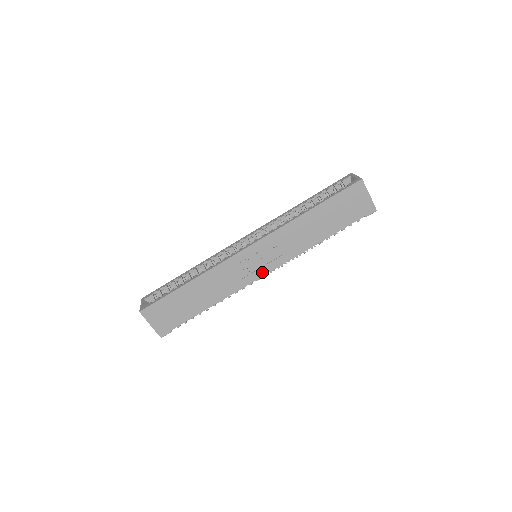
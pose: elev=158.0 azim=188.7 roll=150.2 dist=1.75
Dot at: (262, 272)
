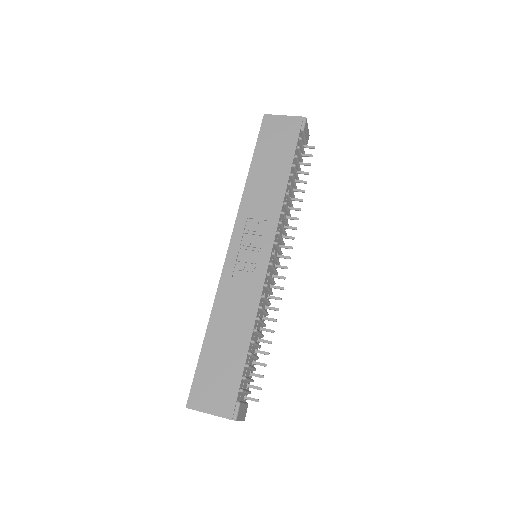
Dot at: (265, 254)
